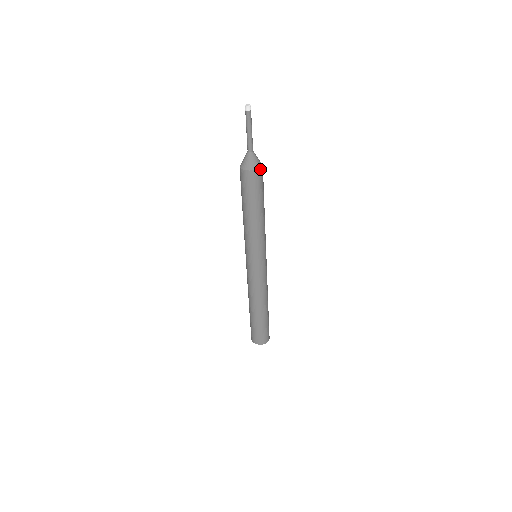
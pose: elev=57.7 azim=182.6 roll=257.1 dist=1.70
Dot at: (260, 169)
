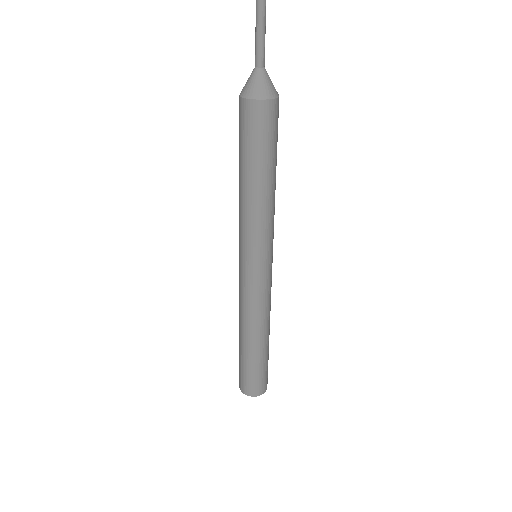
Dot at: (266, 101)
